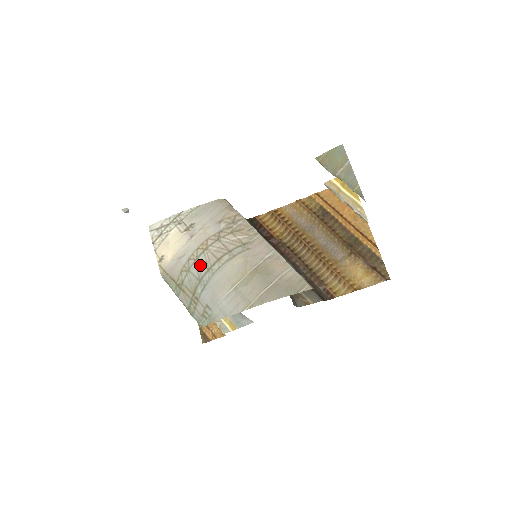
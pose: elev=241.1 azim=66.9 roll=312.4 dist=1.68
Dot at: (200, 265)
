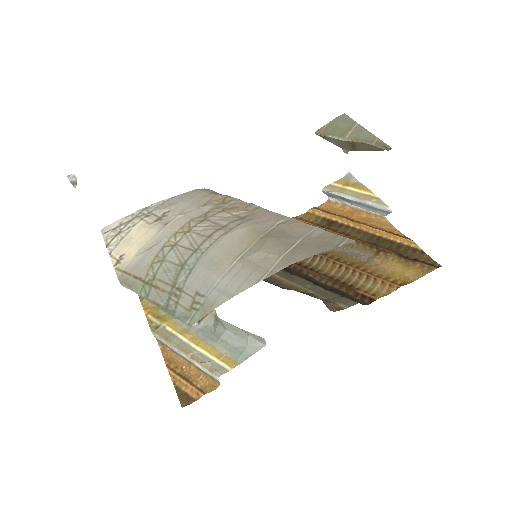
Dot at: (181, 249)
